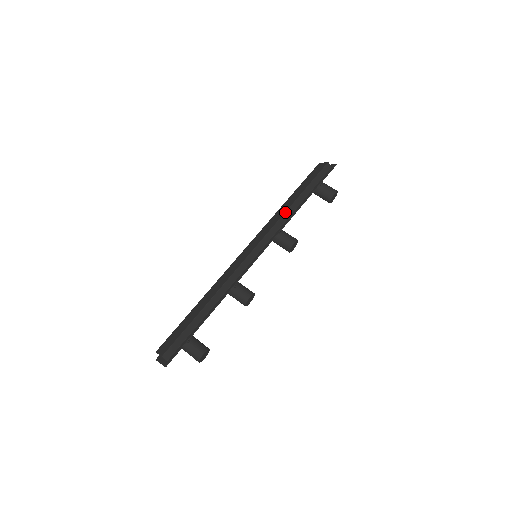
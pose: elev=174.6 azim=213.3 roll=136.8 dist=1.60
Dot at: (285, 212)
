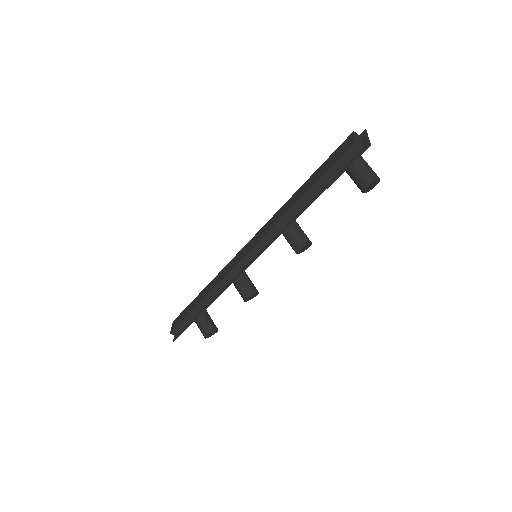
Dot at: (283, 216)
